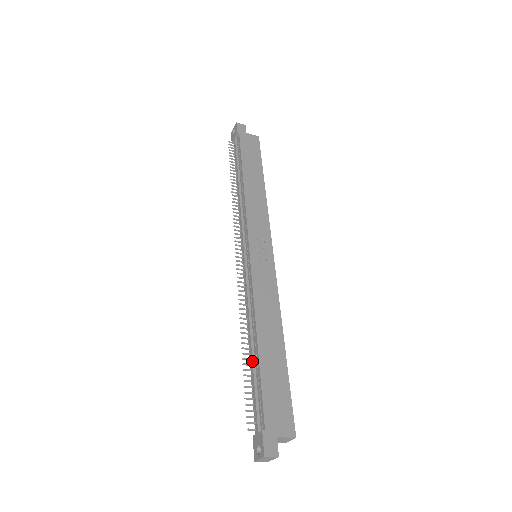
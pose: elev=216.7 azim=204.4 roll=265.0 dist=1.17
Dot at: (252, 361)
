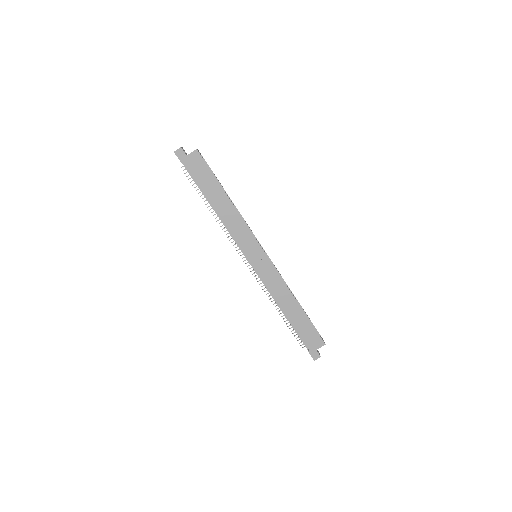
Dot at: occluded
